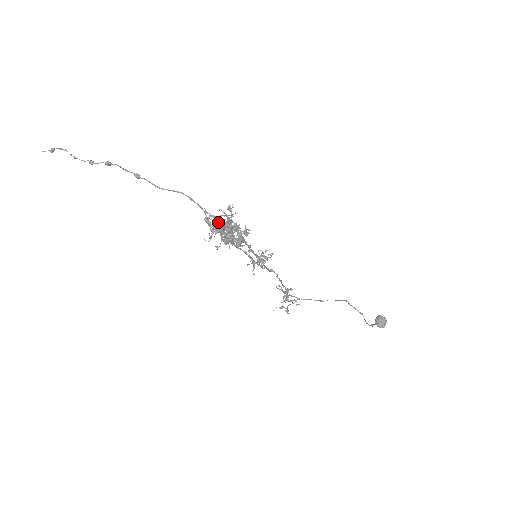
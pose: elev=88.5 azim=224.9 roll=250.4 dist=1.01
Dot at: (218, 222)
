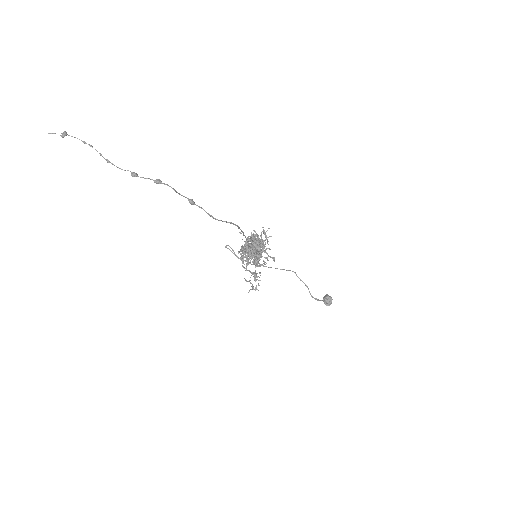
Dot at: (259, 251)
